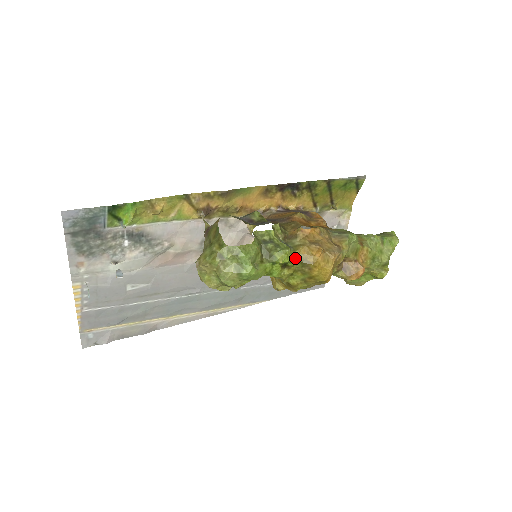
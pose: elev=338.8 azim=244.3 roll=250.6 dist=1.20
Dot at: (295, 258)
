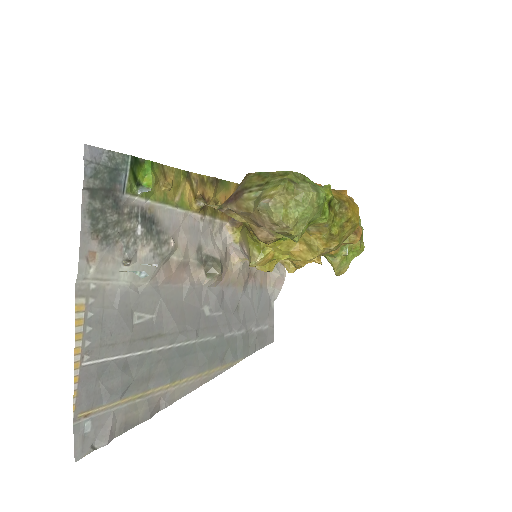
Dot at: occluded
